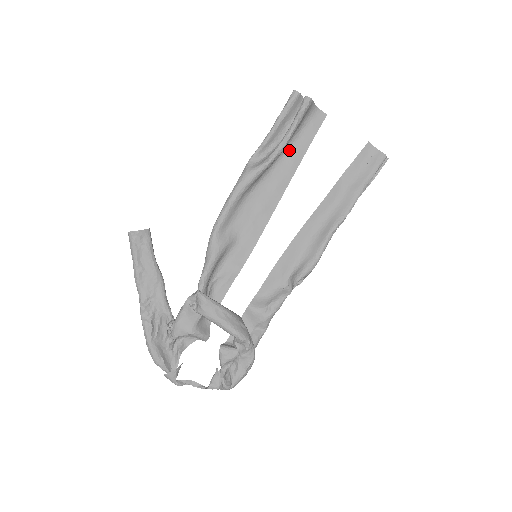
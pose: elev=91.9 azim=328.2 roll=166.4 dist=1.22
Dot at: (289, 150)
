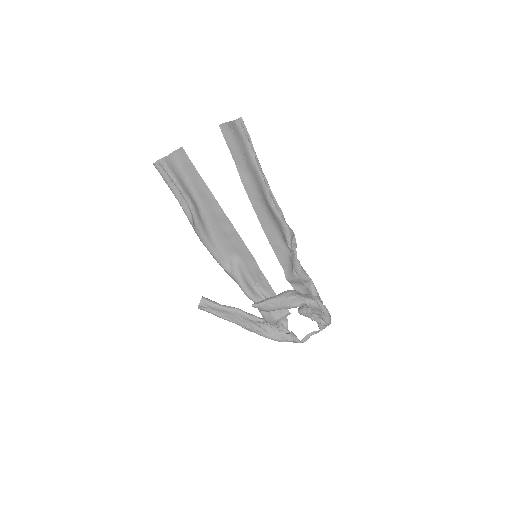
Dot at: (195, 190)
